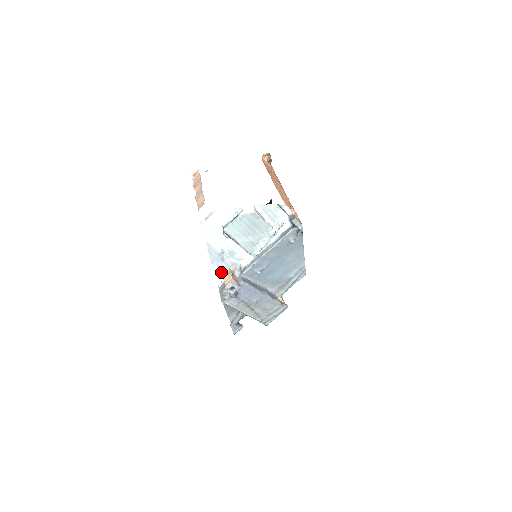
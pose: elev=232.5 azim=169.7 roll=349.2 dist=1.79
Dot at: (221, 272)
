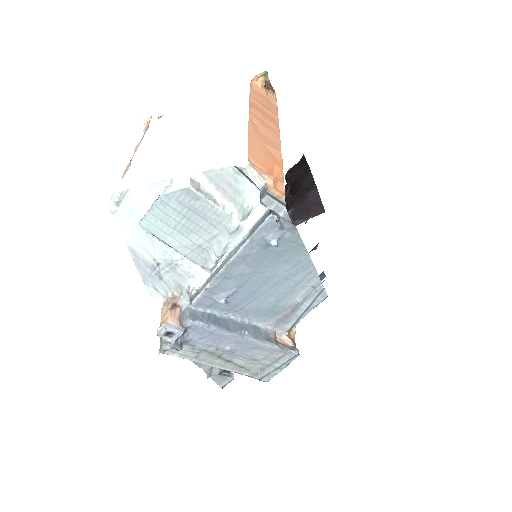
Dot at: (161, 298)
